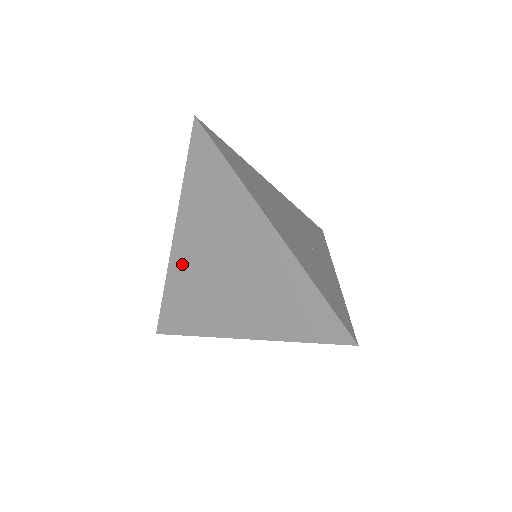
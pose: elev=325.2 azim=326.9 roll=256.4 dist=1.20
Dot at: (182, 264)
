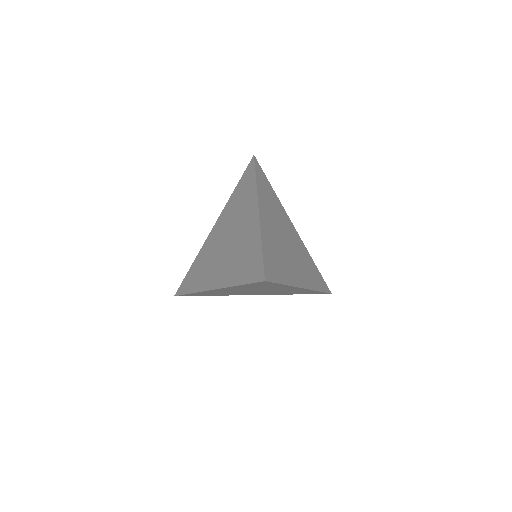
Dot at: (209, 244)
